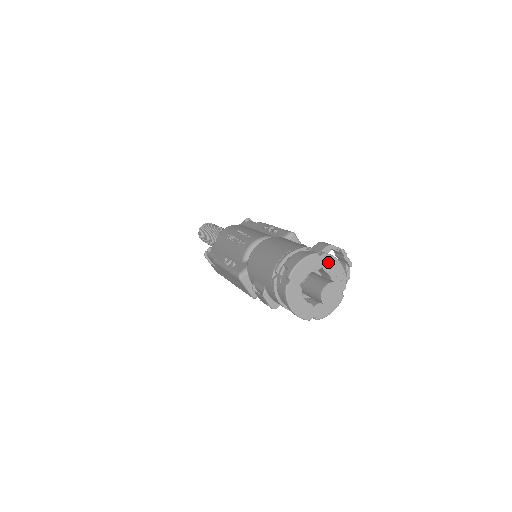
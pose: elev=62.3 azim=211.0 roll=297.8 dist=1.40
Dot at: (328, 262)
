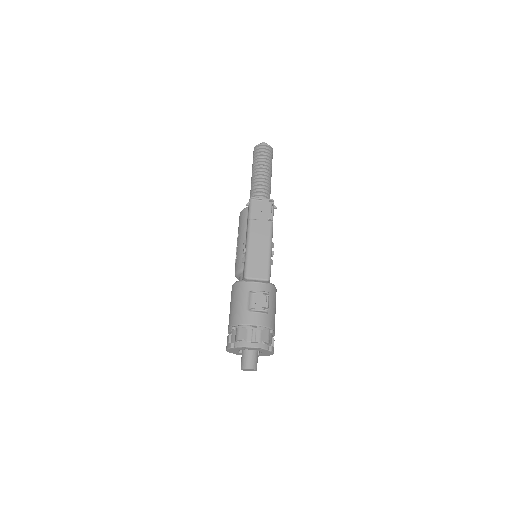
Dot at: (242, 348)
